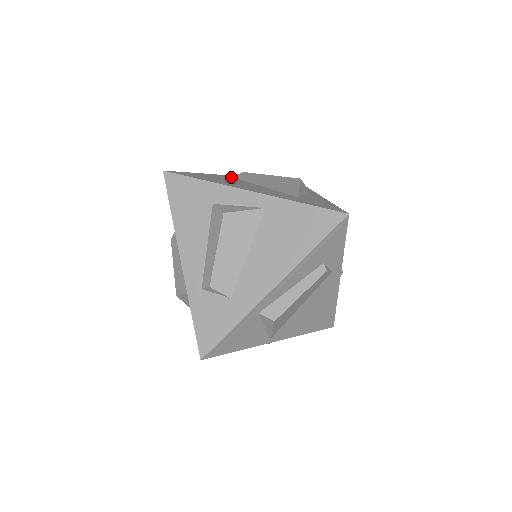
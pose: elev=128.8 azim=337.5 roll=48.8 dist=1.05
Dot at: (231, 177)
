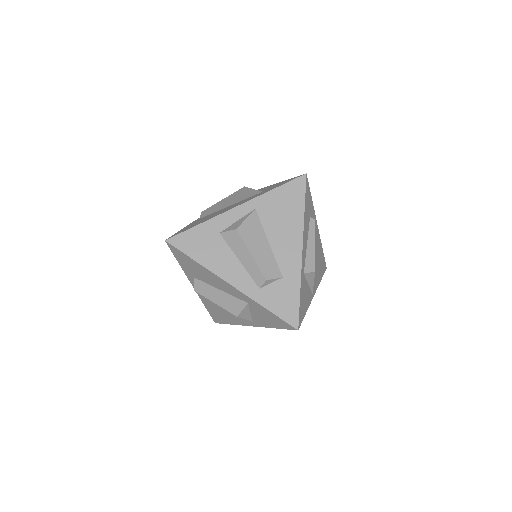
Dot at: (200, 218)
